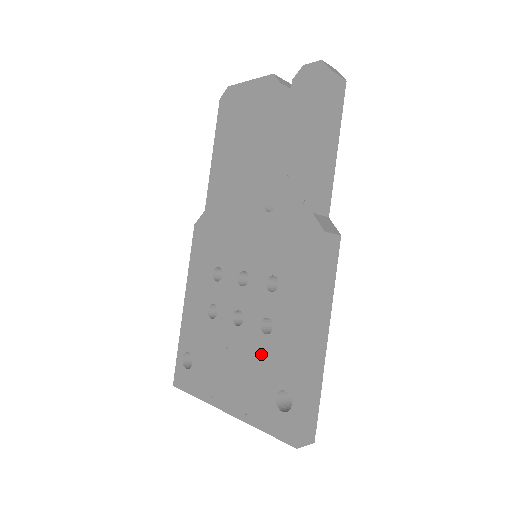
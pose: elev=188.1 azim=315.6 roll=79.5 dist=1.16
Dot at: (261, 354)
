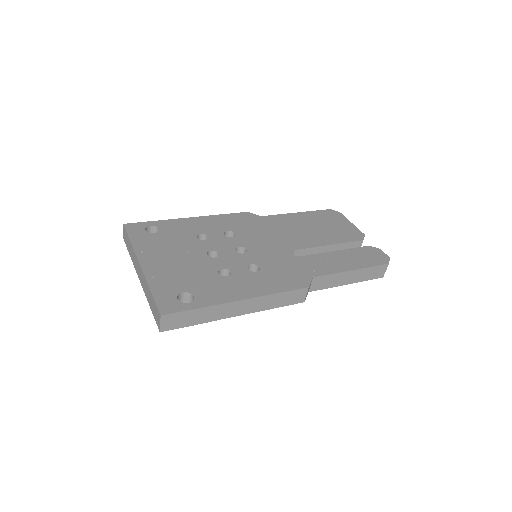
Dot at: (204, 274)
